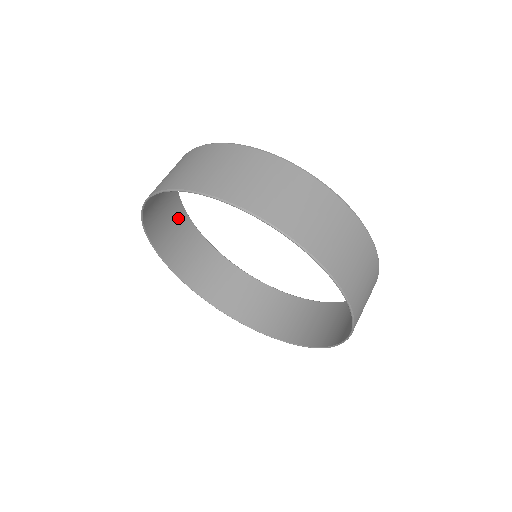
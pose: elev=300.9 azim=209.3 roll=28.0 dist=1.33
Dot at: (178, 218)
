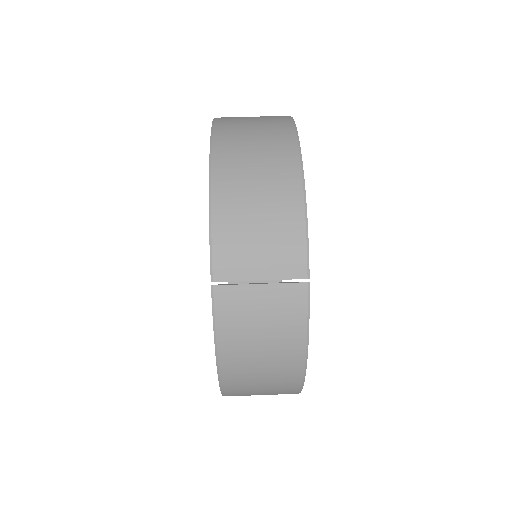
Dot at: occluded
